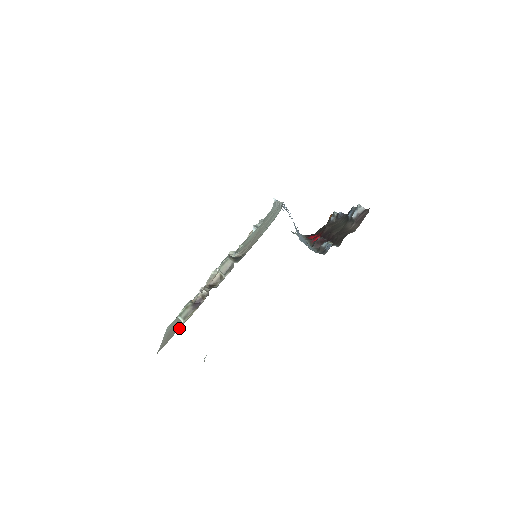
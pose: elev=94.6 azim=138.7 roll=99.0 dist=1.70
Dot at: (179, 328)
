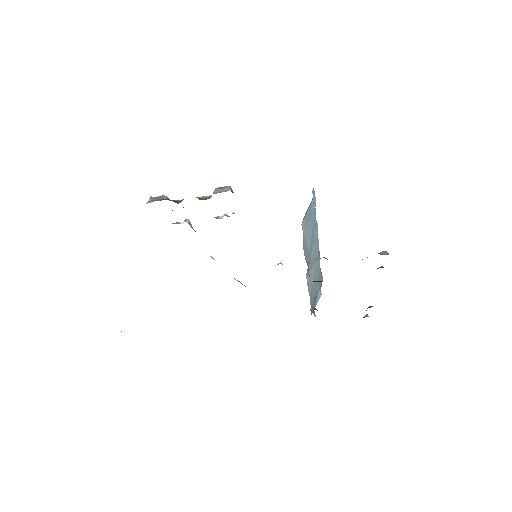
Dot at: occluded
